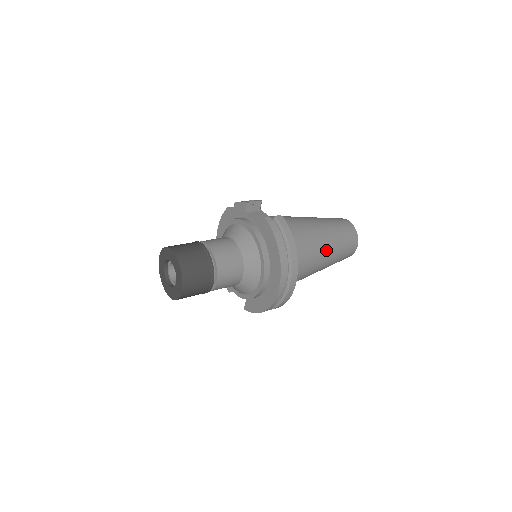
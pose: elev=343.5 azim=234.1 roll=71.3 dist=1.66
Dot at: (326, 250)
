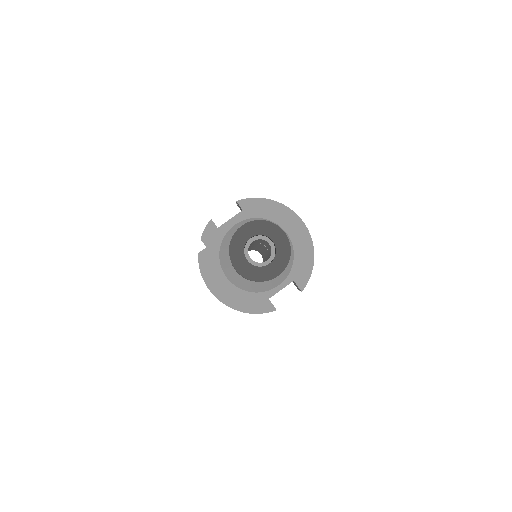
Dot at: occluded
